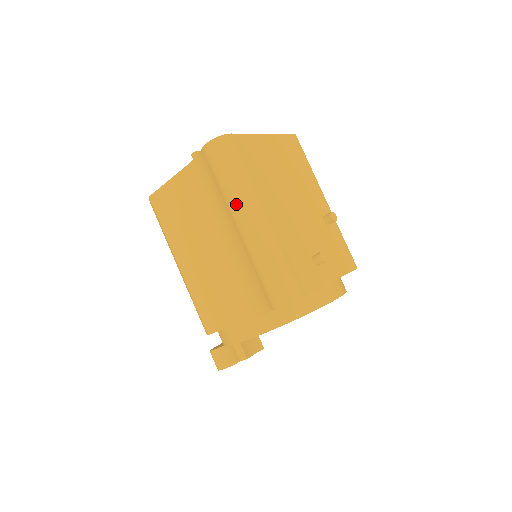
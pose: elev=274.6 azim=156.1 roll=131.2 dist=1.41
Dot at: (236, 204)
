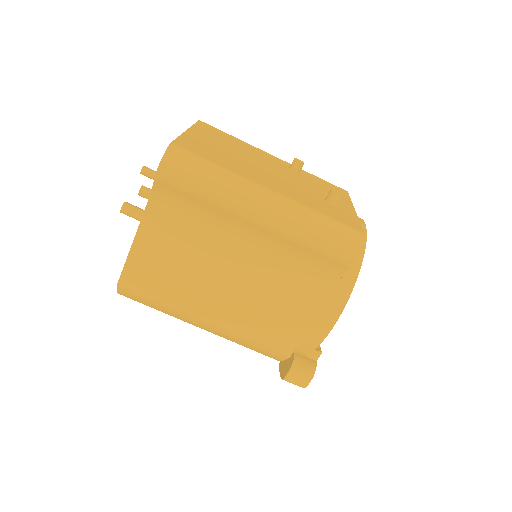
Dot at: (238, 201)
